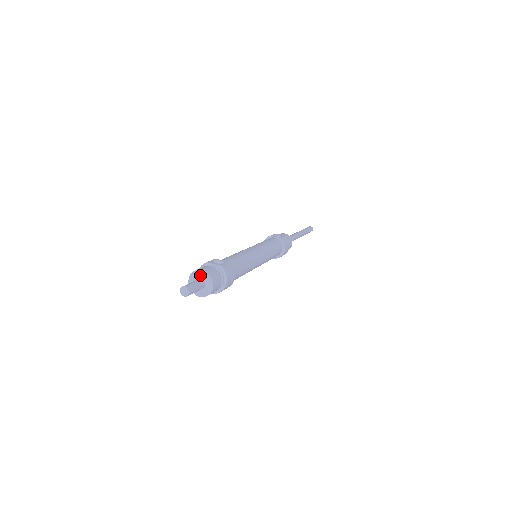
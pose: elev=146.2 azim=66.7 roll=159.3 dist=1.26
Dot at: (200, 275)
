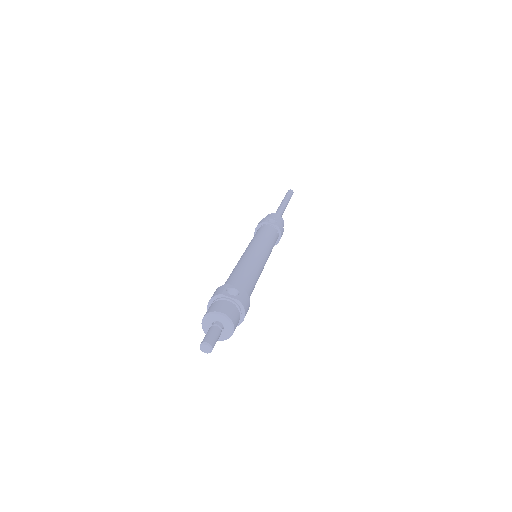
Dot at: (218, 318)
